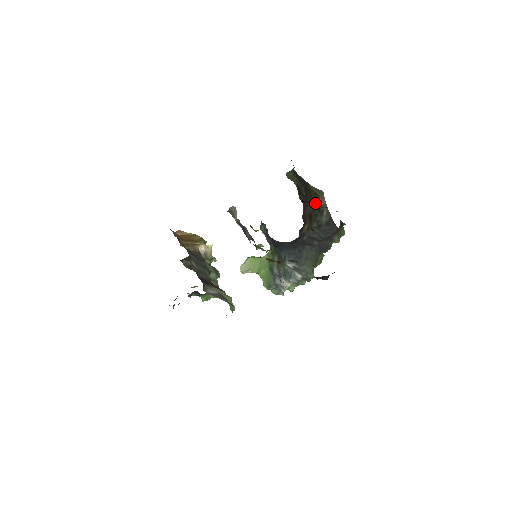
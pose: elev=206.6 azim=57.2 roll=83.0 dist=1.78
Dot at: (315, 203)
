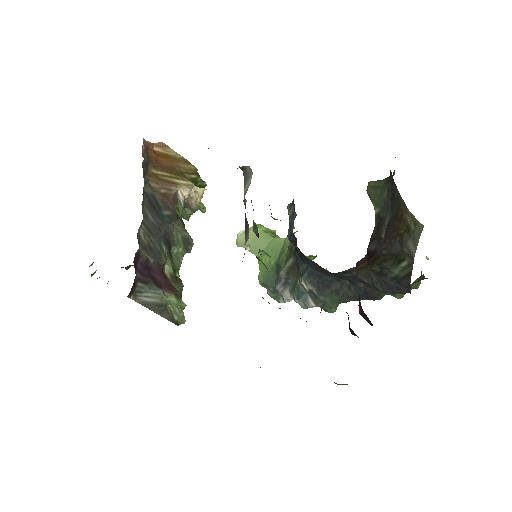
Dot at: (396, 243)
